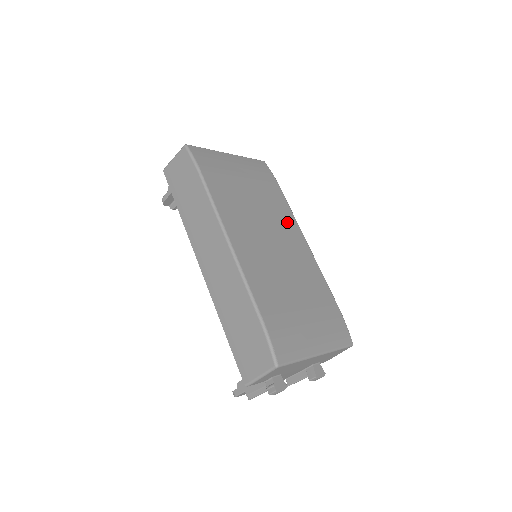
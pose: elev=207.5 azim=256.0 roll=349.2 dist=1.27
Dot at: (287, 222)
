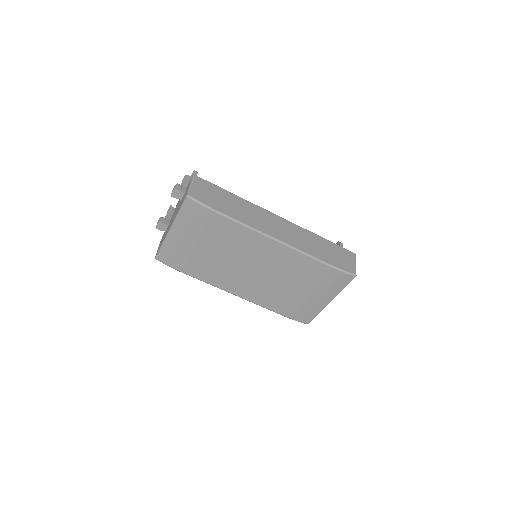
Dot at: (249, 241)
